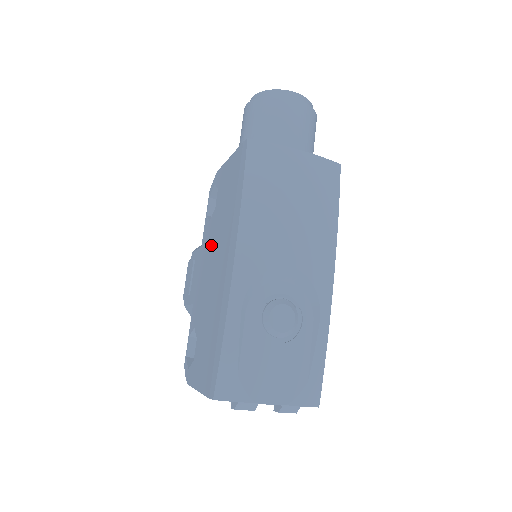
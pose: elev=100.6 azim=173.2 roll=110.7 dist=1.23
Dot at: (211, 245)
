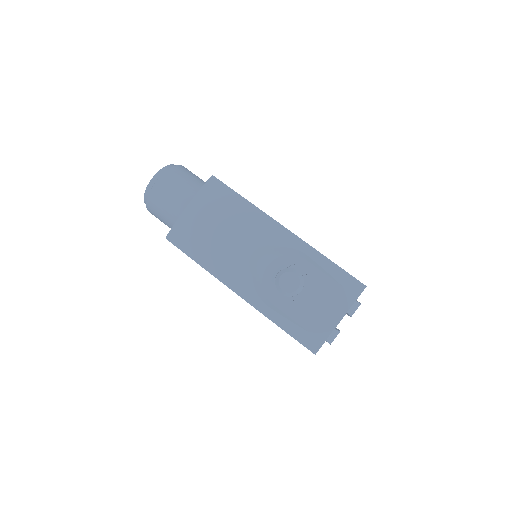
Dot at: occluded
